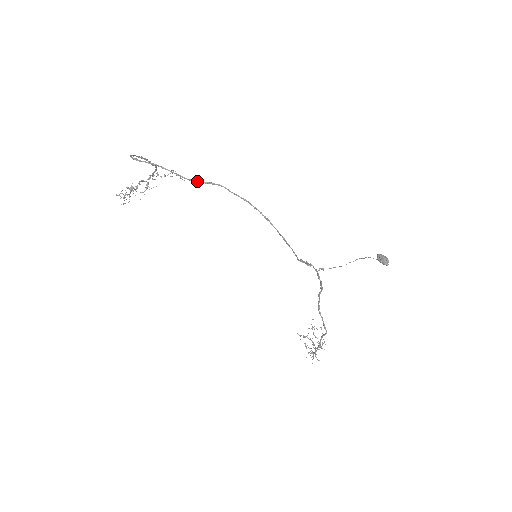
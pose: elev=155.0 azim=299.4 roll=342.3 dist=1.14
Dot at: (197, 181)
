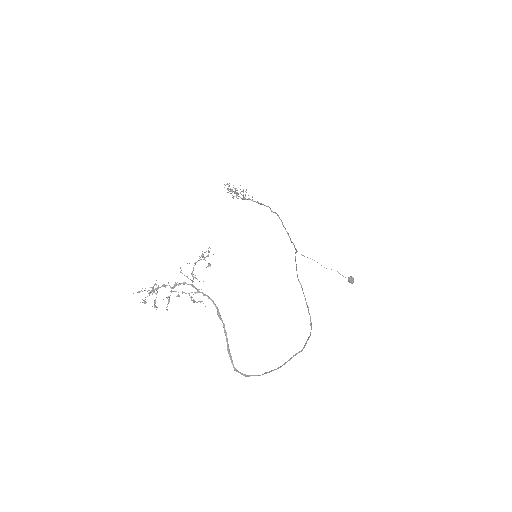
Dot at: occluded
